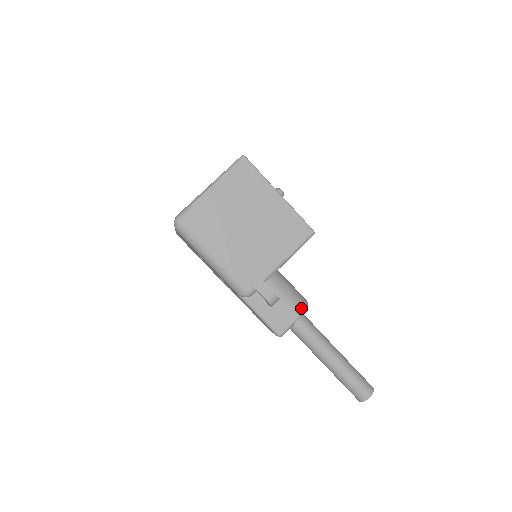
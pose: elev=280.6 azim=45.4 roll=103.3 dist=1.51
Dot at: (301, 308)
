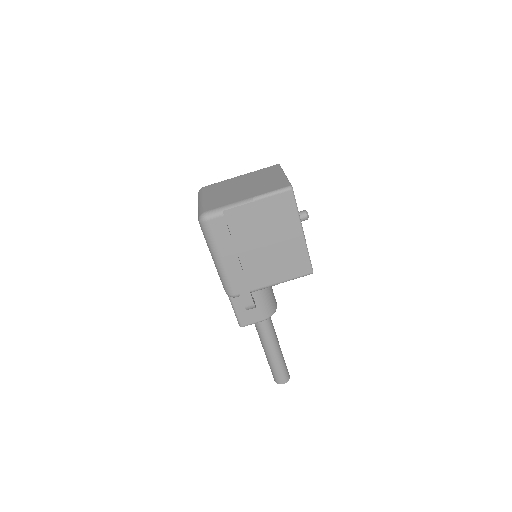
Dot at: (269, 314)
